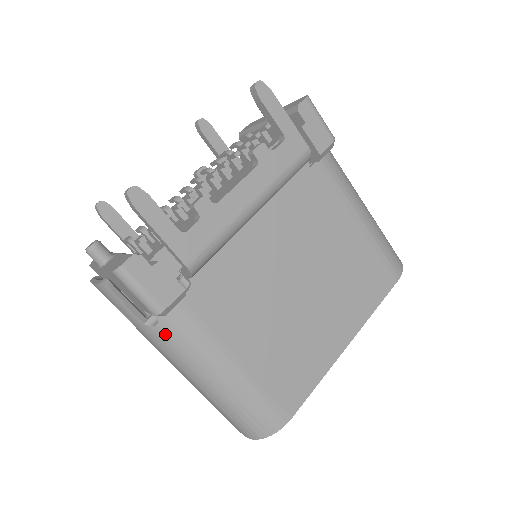
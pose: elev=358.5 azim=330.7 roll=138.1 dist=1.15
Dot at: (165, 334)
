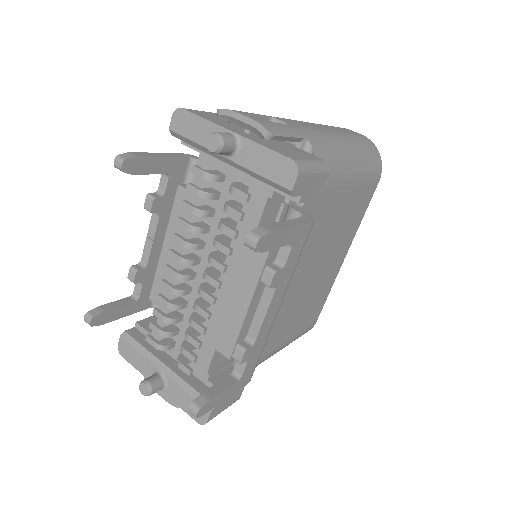
Dot at: occluded
